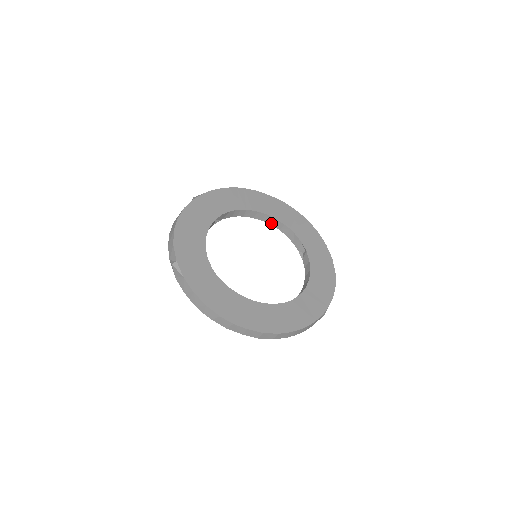
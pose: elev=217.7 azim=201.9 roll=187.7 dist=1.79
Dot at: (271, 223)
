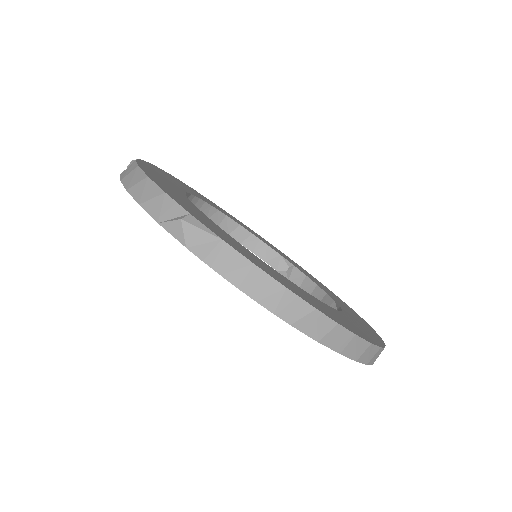
Dot at: (229, 233)
